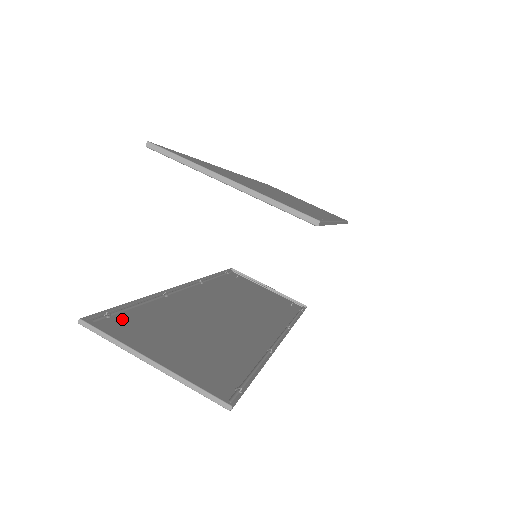
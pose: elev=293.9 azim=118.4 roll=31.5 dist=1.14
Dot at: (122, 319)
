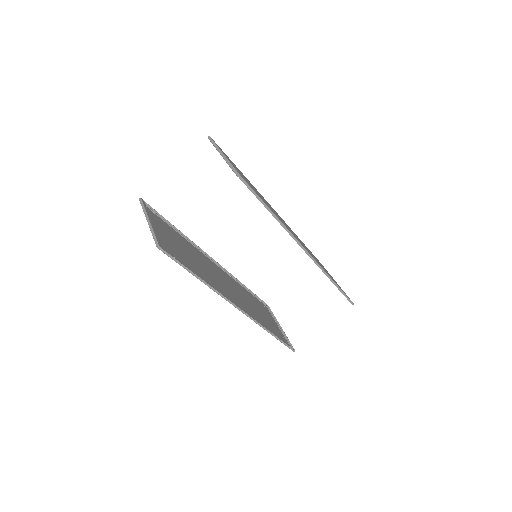
Dot at: (159, 219)
